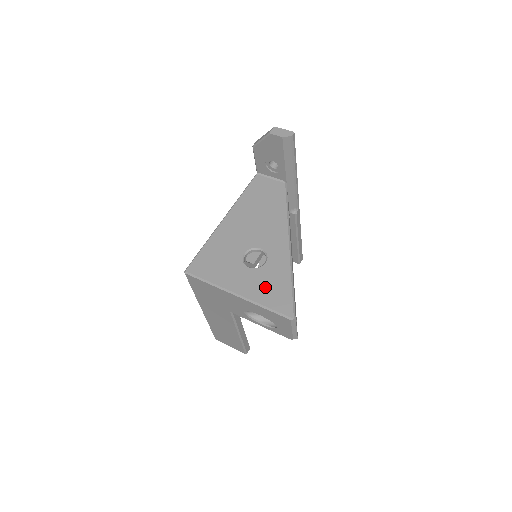
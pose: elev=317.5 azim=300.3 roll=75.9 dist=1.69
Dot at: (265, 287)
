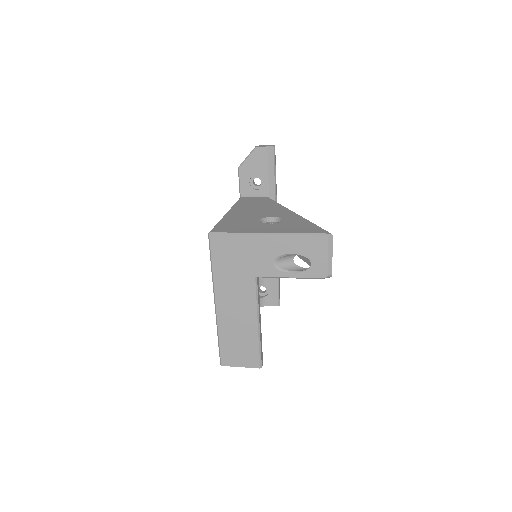
Dot at: (292, 227)
